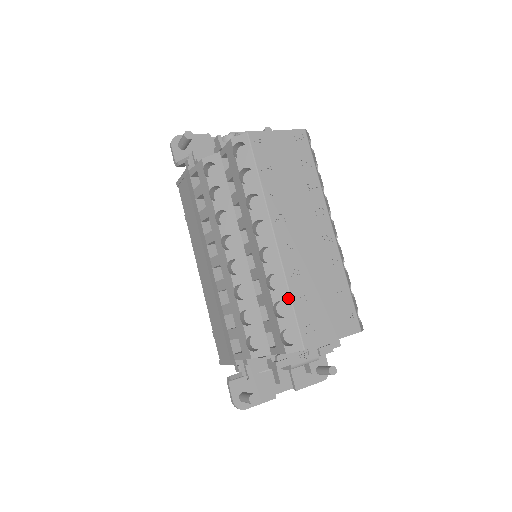
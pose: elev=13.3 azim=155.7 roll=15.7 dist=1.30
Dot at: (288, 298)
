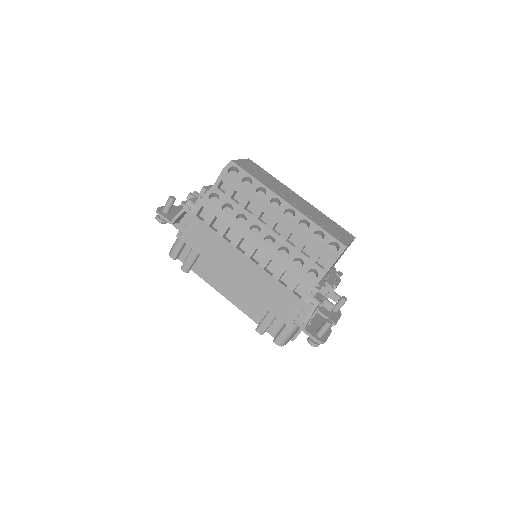
Dot at: (318, 227)
